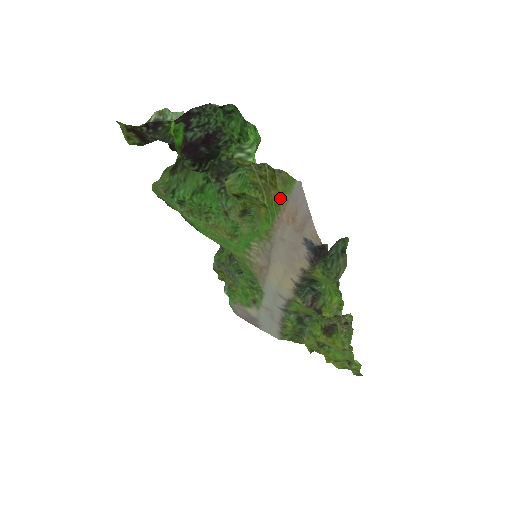
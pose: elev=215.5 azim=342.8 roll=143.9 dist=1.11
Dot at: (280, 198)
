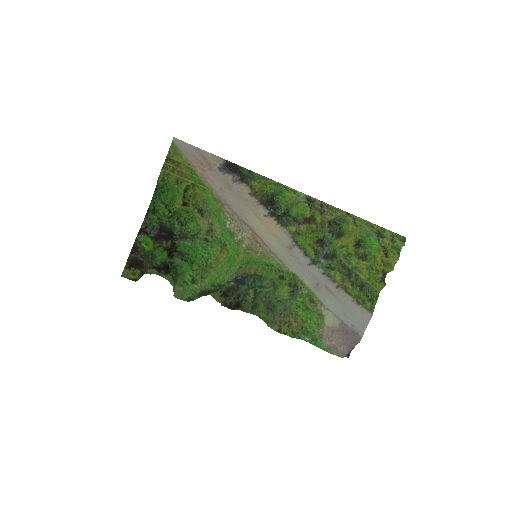
Dot at: (186, 164)
